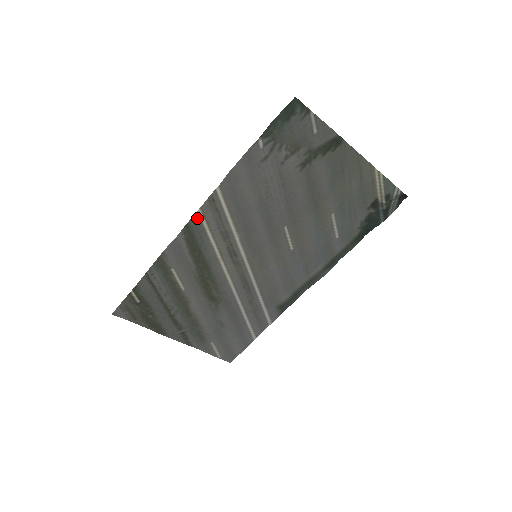
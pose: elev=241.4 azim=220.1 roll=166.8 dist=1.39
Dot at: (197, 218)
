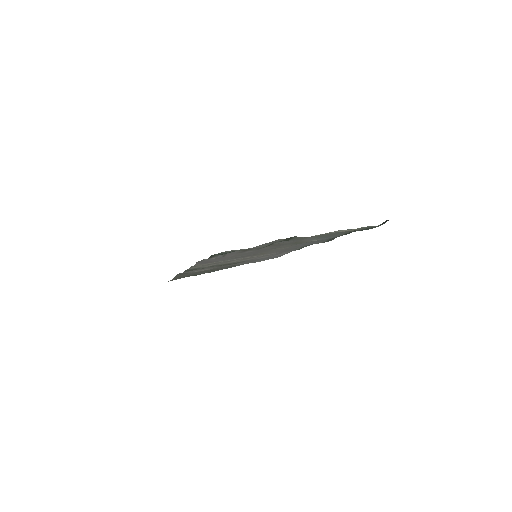
Dot at: occluded
